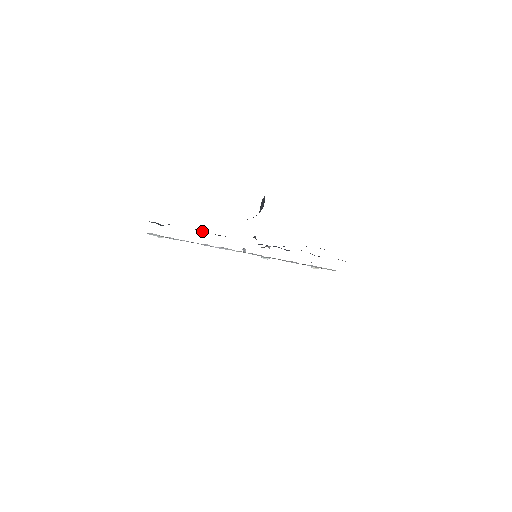
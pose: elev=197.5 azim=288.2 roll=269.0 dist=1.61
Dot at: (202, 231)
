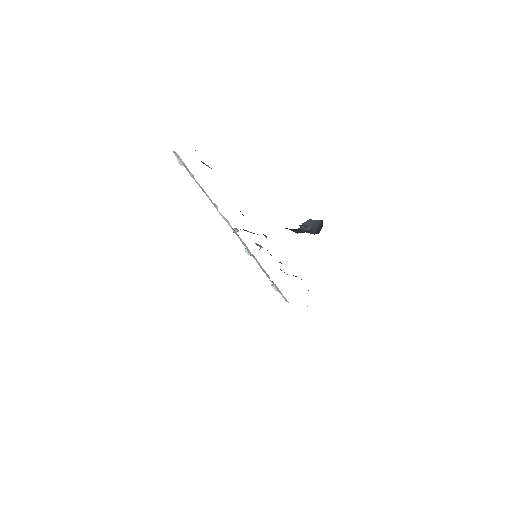
Dot at: occluded
